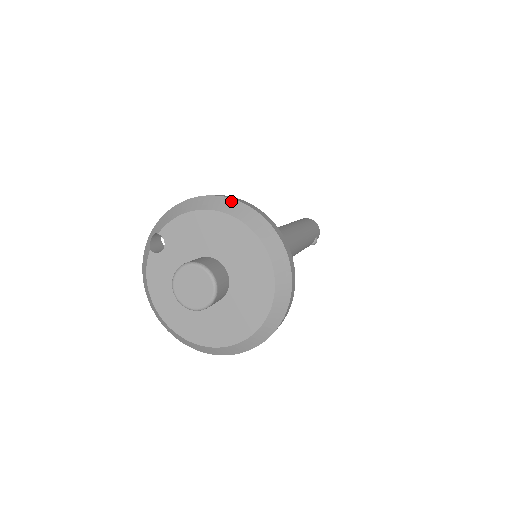
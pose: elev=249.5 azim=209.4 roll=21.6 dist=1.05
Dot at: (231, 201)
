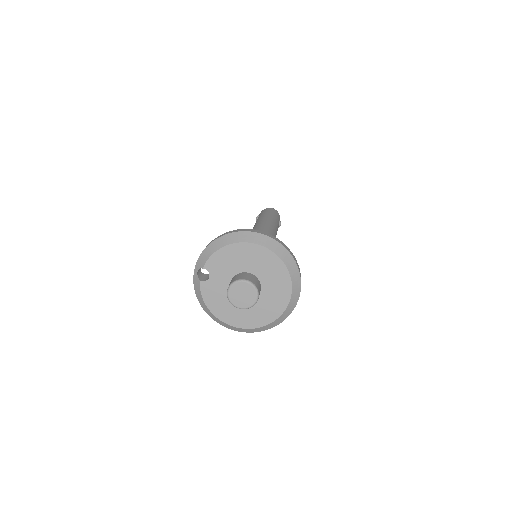
Dot at: (245, 233)
